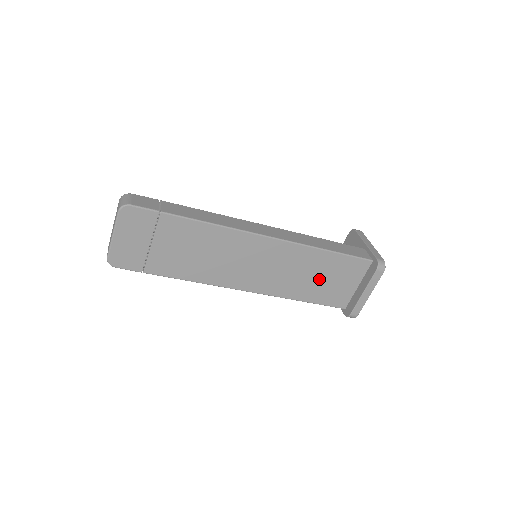
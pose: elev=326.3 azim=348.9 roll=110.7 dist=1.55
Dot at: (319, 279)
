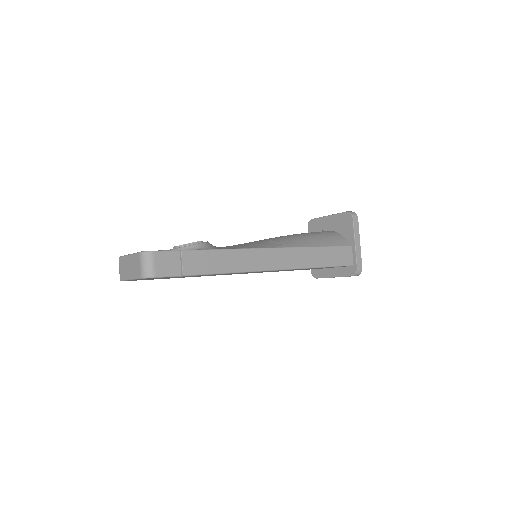
Dot at: (303, 269)
